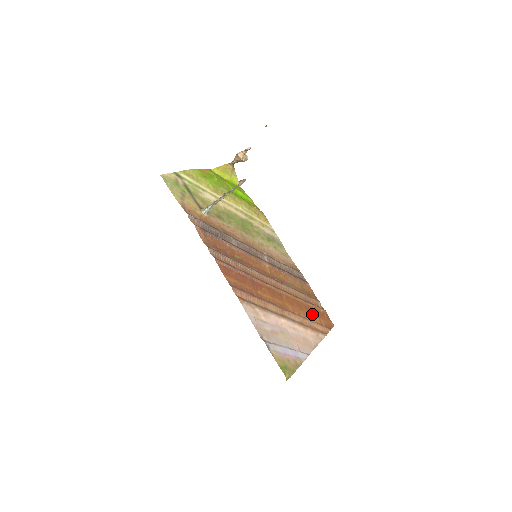
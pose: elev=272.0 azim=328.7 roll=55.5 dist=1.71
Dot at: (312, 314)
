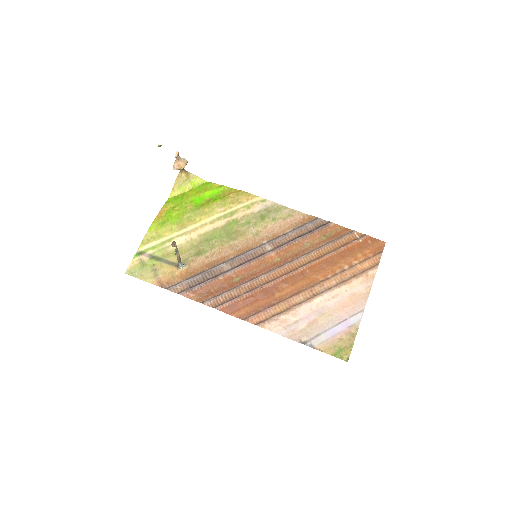
Dot at: (350, 256)
